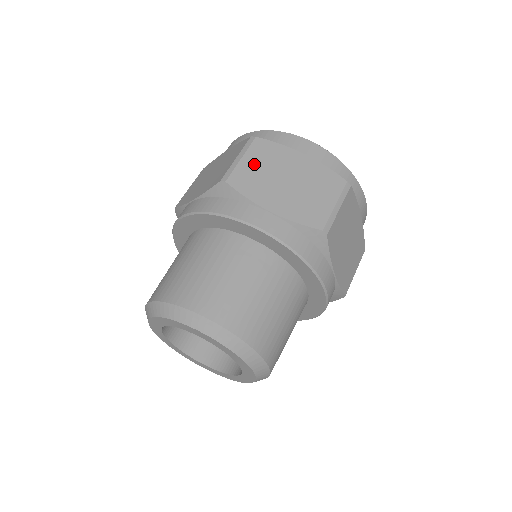
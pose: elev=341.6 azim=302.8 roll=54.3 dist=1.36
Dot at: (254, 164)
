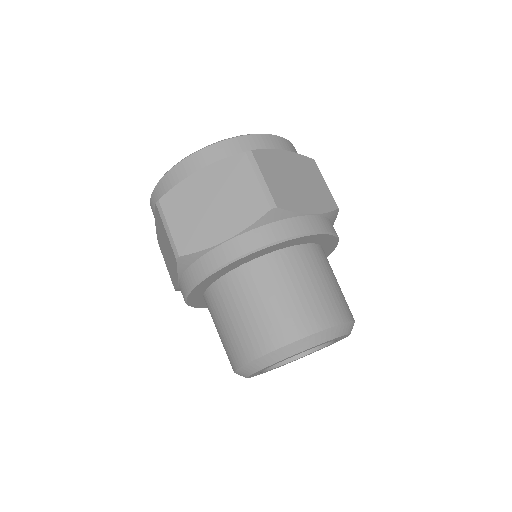
Dot at: (273, 178)
